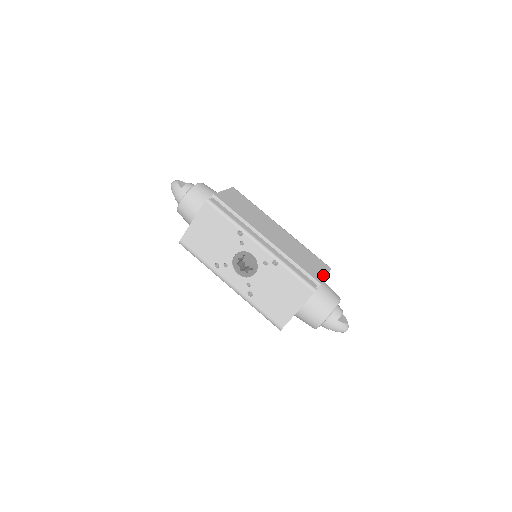
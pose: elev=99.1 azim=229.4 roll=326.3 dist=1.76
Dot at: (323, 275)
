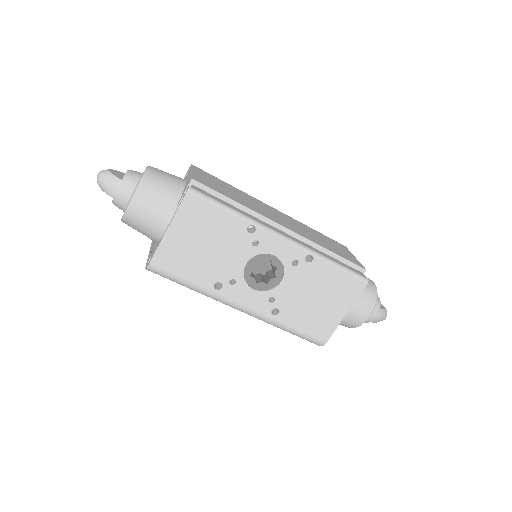
Dot at: (353, 257)
